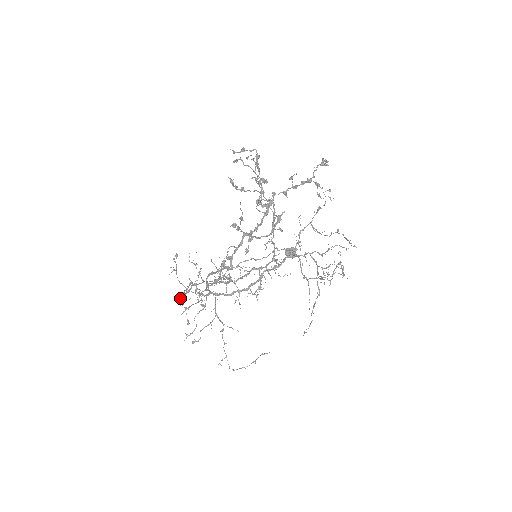
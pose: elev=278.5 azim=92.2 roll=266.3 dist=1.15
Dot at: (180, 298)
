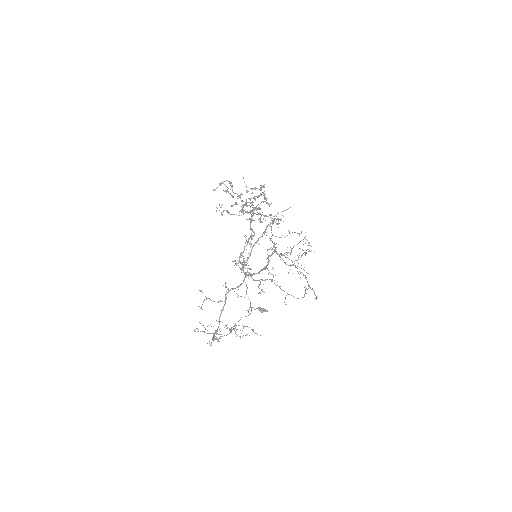
Dot at: occluded
